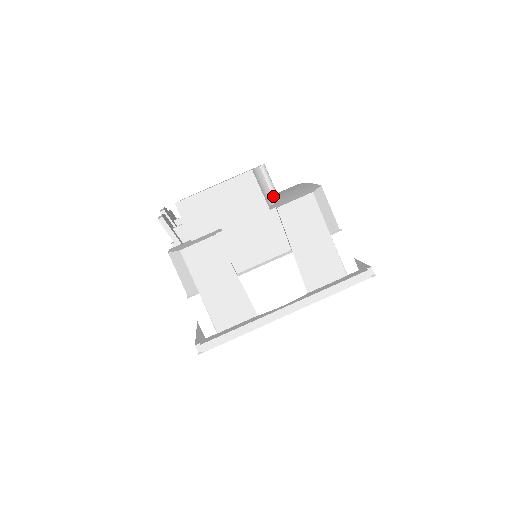
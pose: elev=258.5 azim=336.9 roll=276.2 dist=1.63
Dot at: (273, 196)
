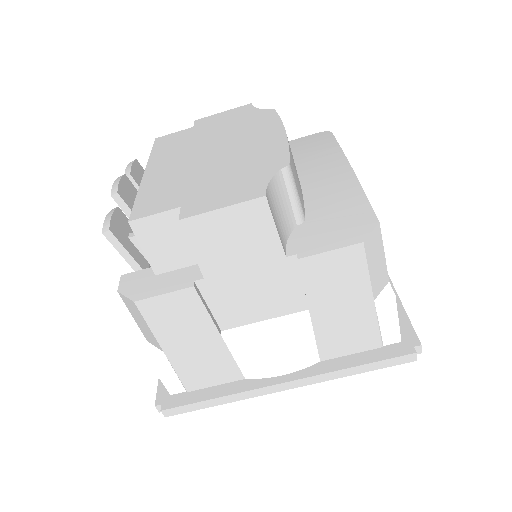
Dot at: (295, 216)
